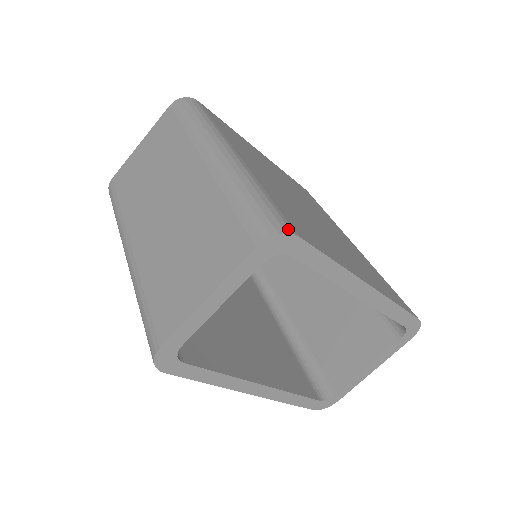
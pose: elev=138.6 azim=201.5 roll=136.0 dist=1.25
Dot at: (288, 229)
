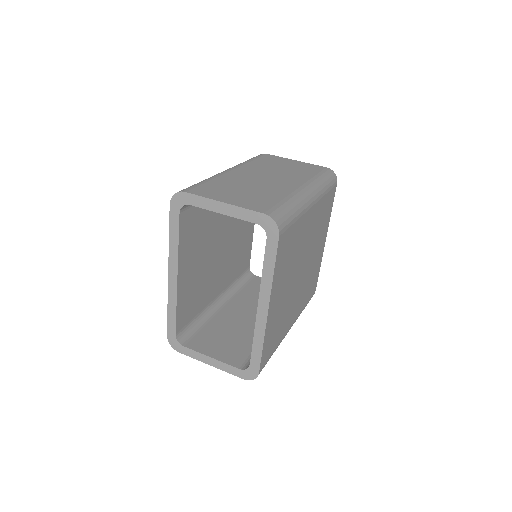
Dot at: (281, 229)
